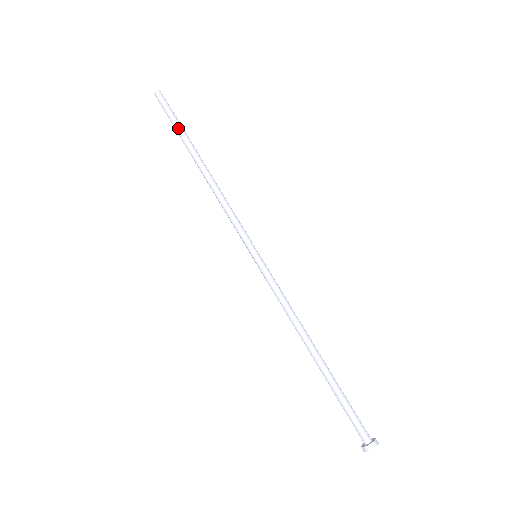
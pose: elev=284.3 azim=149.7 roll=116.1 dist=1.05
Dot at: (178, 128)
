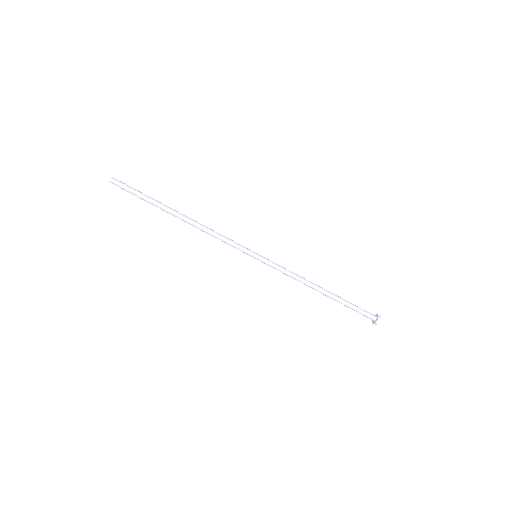
Dot at: (147, 200)
